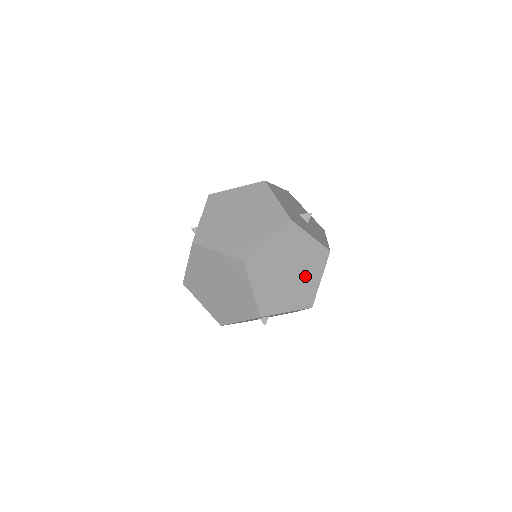
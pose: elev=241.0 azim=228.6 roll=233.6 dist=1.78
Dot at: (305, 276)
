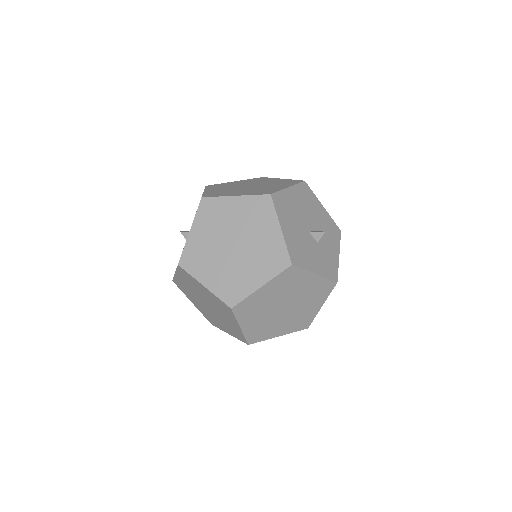
Dot at: (303, 307)
